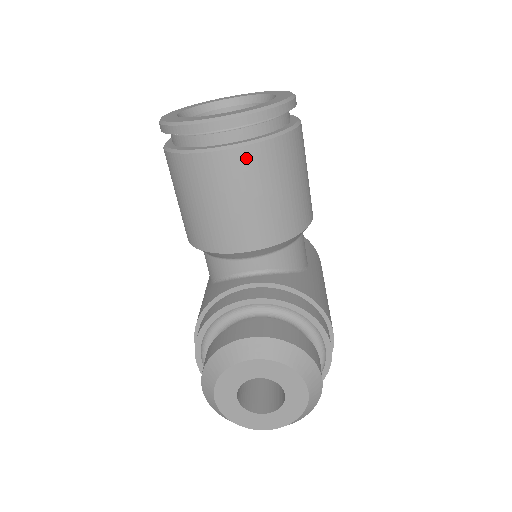
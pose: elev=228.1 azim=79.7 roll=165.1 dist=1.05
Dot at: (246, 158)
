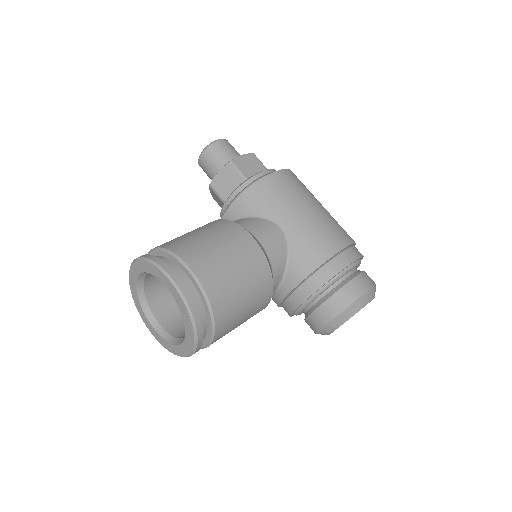
Dot at: (221, 333)
